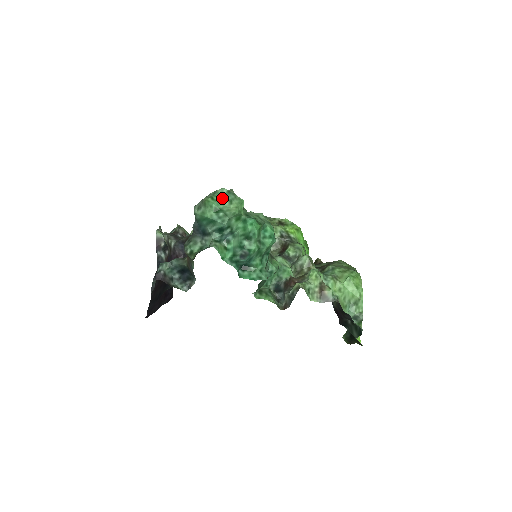
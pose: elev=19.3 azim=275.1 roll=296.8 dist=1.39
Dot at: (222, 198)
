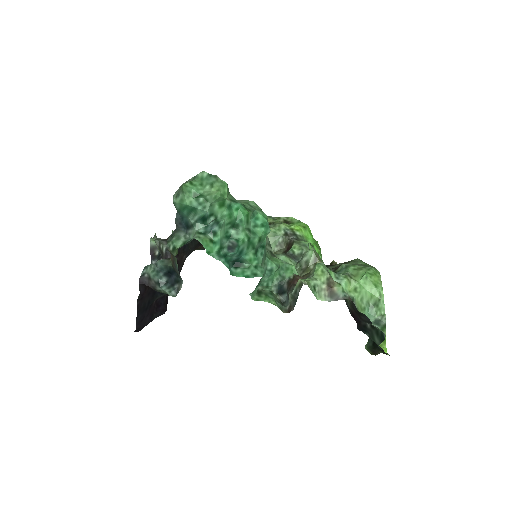
Dot at: (202, 182)
